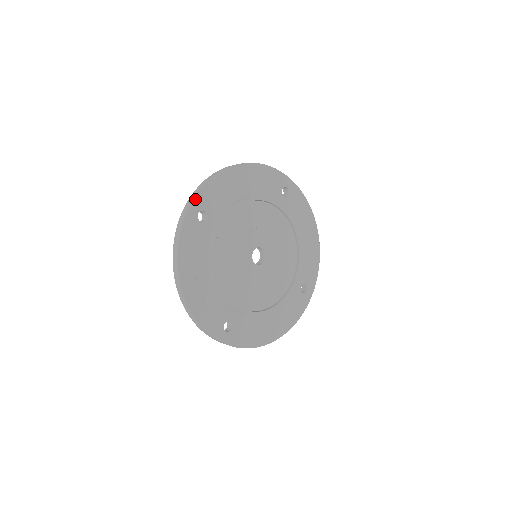
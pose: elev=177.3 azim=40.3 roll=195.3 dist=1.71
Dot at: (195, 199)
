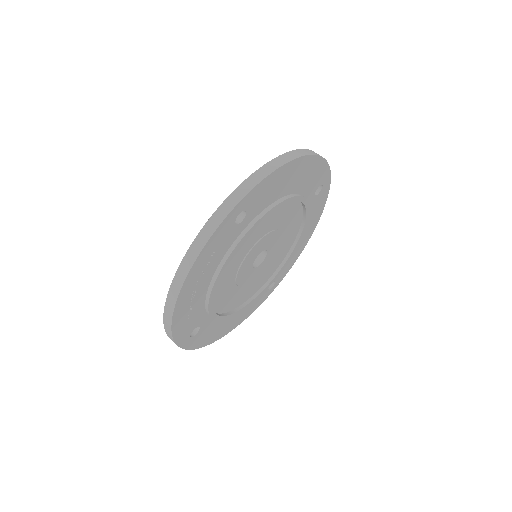
Dot at: (246, 196)
